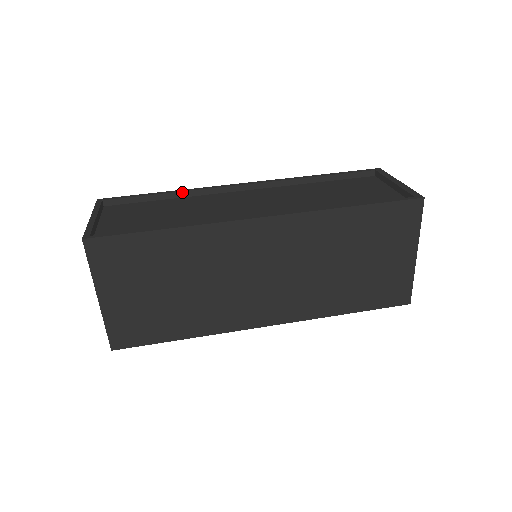
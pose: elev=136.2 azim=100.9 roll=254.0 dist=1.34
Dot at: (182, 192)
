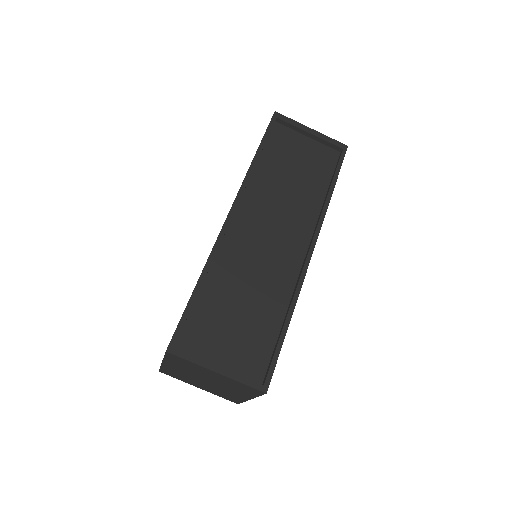
Dot at: (208, 271)
